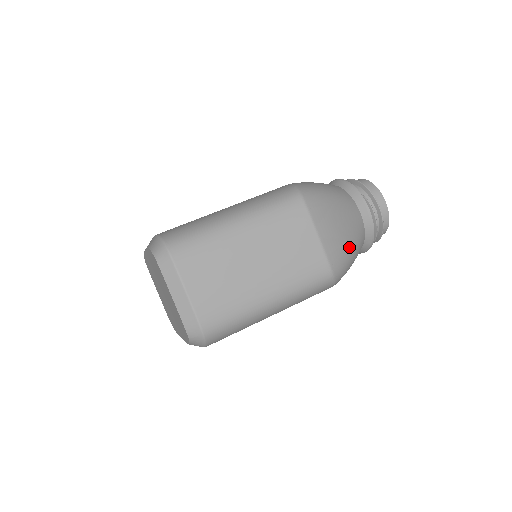
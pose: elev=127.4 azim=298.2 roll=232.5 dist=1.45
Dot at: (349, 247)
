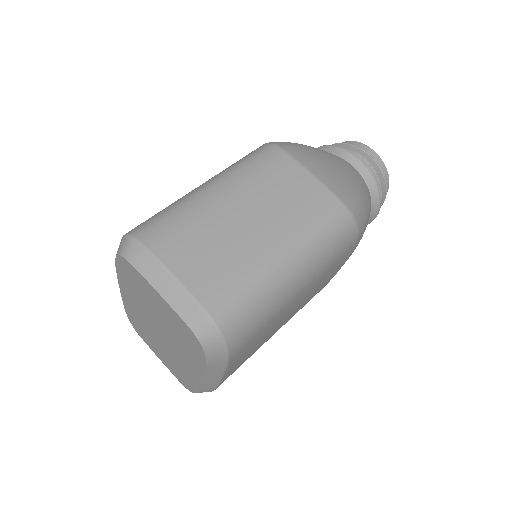
Dot at: (354, 187)
